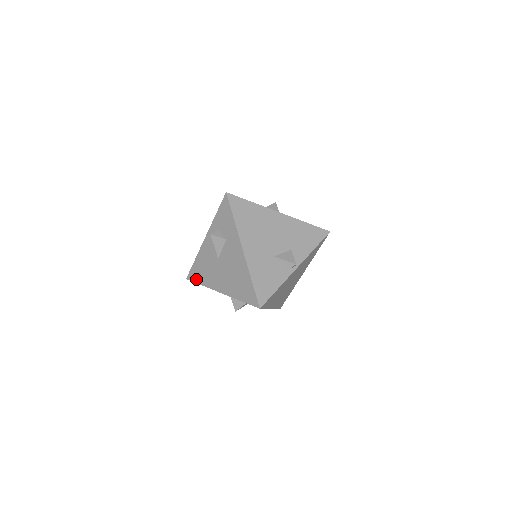
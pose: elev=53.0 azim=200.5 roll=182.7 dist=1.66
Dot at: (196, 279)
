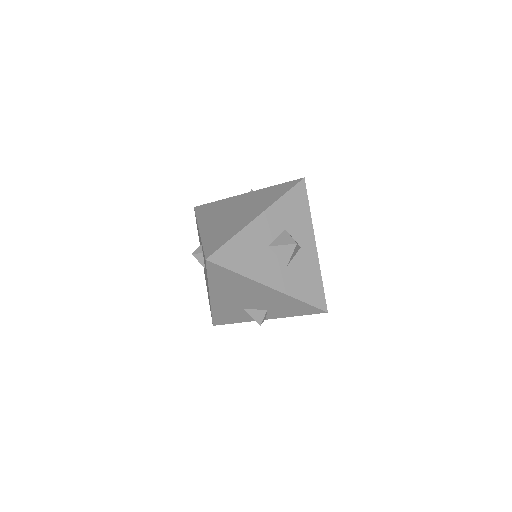
Dot at: occluded
